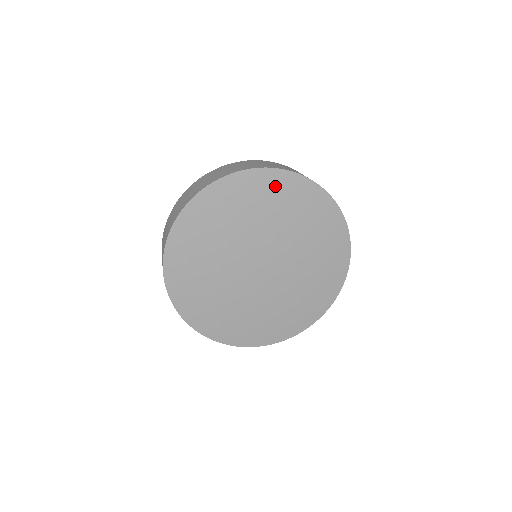
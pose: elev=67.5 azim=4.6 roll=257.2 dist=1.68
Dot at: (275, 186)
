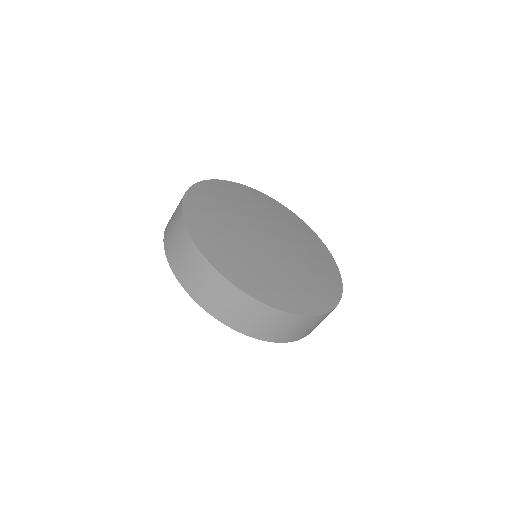
Dot at: (222, 188)
